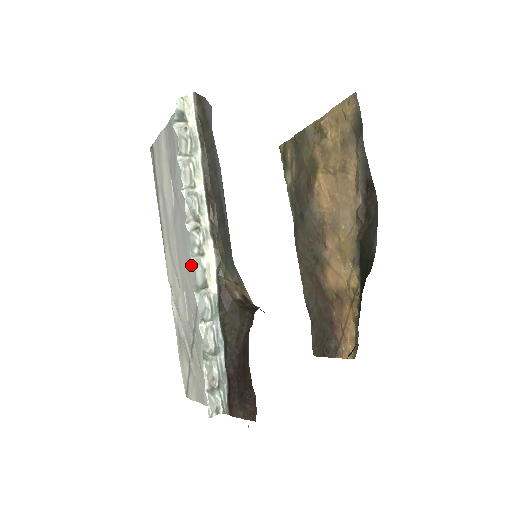
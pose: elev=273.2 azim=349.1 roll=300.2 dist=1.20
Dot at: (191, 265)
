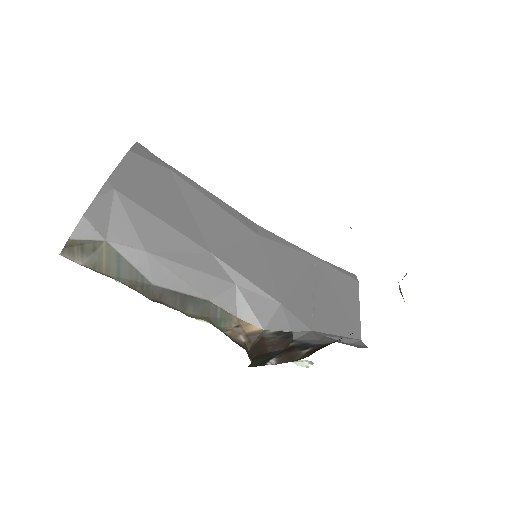
Dot at: occluded
